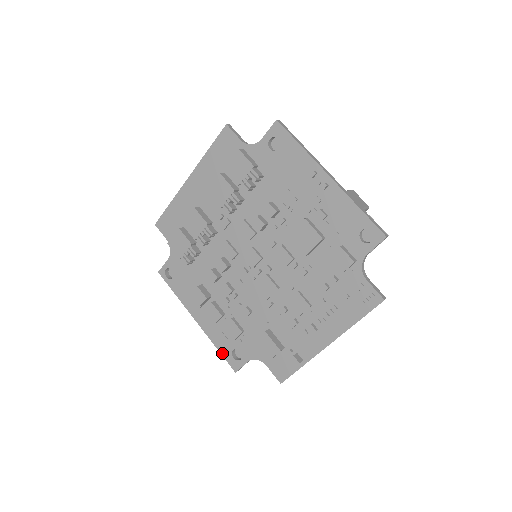
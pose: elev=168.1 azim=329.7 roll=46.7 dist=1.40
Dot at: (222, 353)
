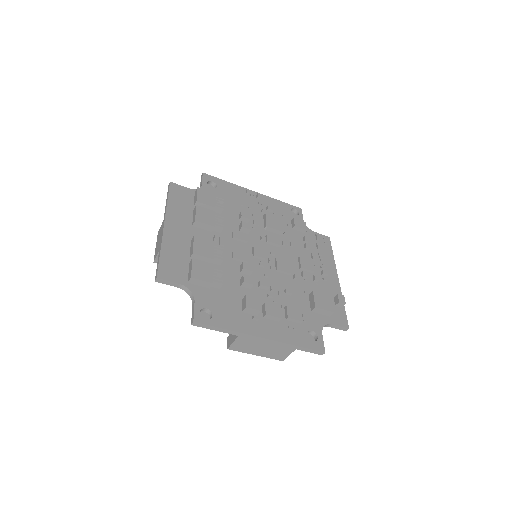
Dot at: (304, 346)
